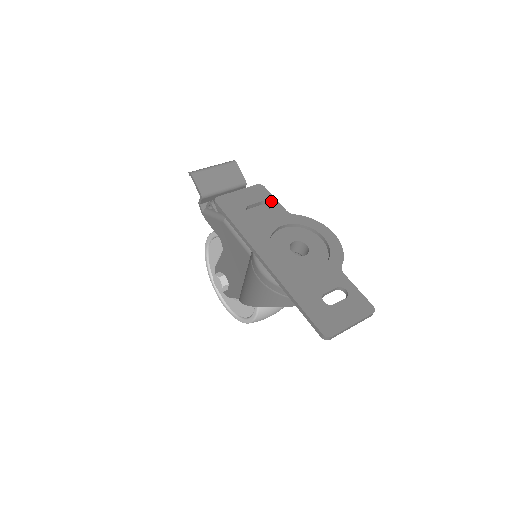
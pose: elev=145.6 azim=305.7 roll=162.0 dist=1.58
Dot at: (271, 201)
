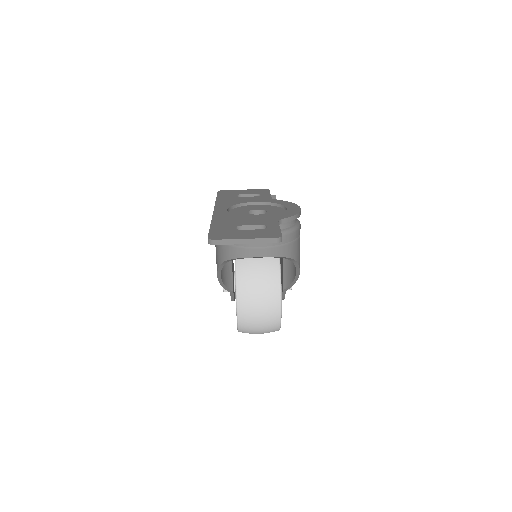
Dot at: (264, 194)
